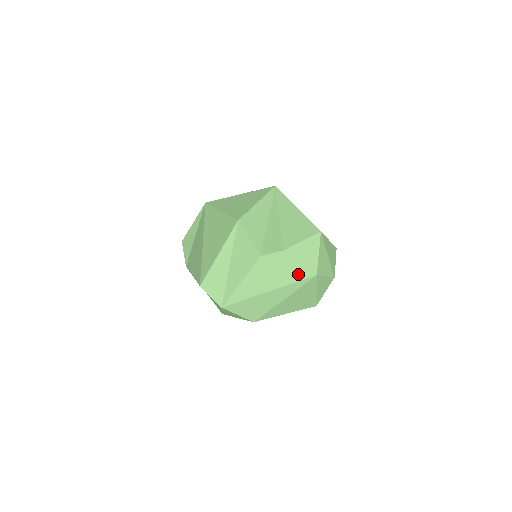
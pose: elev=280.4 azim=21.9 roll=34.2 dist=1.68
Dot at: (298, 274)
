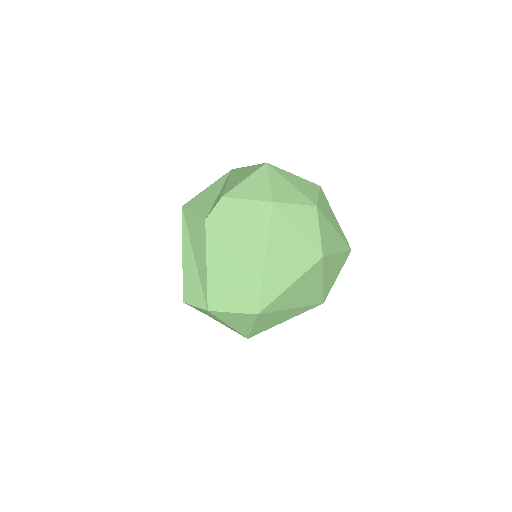
Dot at: (253, 215)
